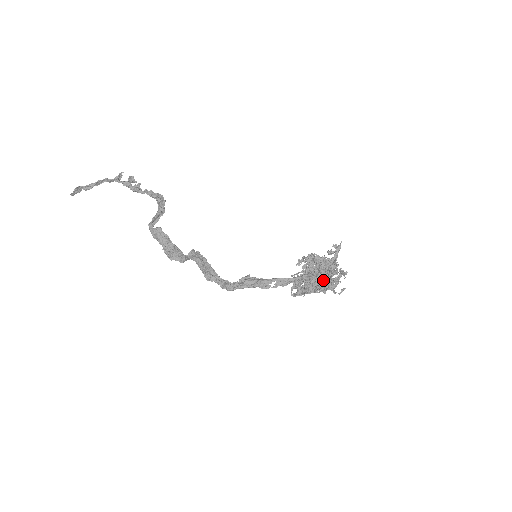
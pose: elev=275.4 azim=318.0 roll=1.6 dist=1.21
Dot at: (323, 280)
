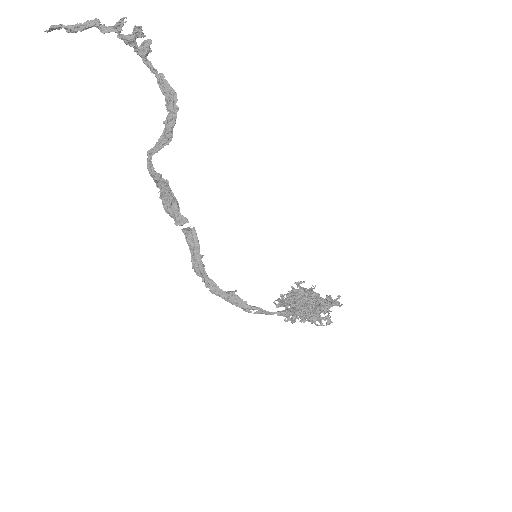
Dot at: occluded
